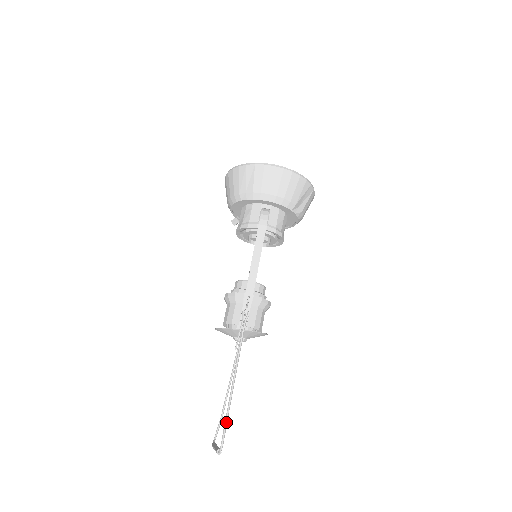
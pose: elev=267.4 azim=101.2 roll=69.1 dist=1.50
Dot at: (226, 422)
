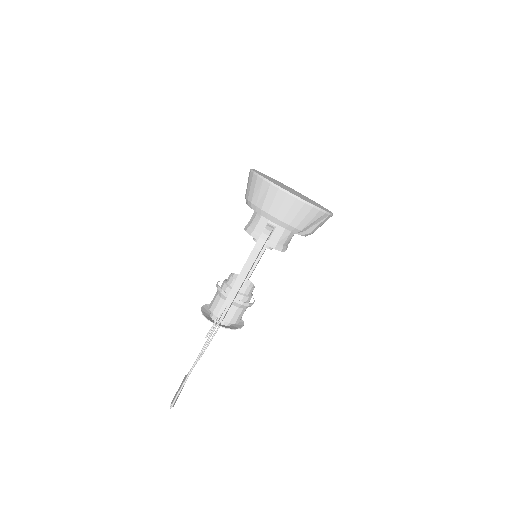
Dot at: (178, 394)
